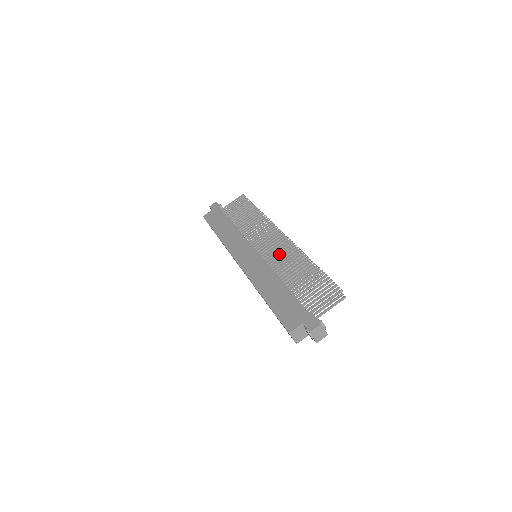
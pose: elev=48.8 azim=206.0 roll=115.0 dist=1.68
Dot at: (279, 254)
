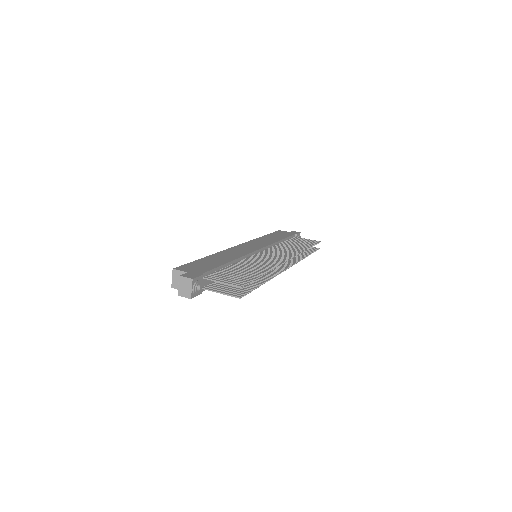
Dot at: (264, 260)
